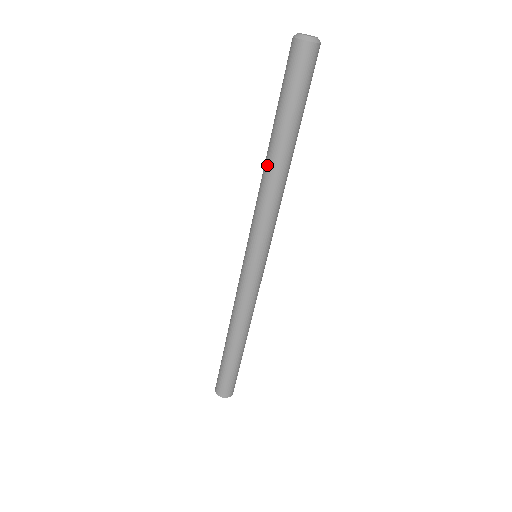
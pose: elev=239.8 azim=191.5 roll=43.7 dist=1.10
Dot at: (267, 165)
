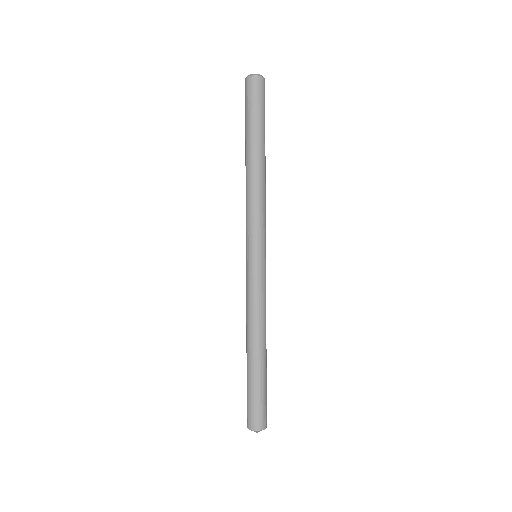
Dot at: (251, 169)
